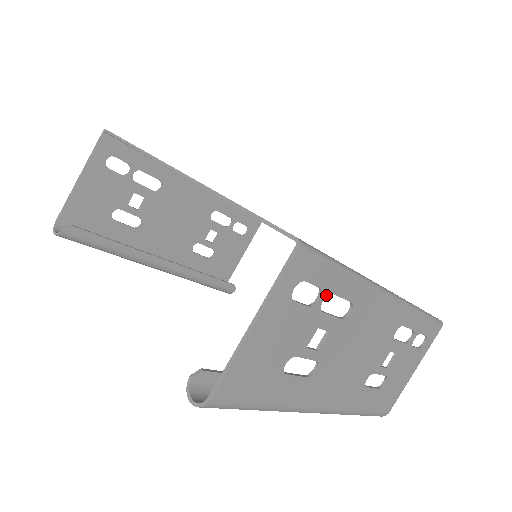
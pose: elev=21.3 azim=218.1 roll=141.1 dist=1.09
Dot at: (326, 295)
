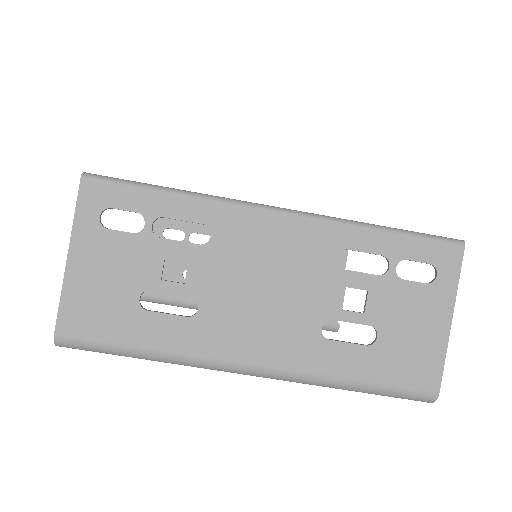
Dot at: (153, 219)
